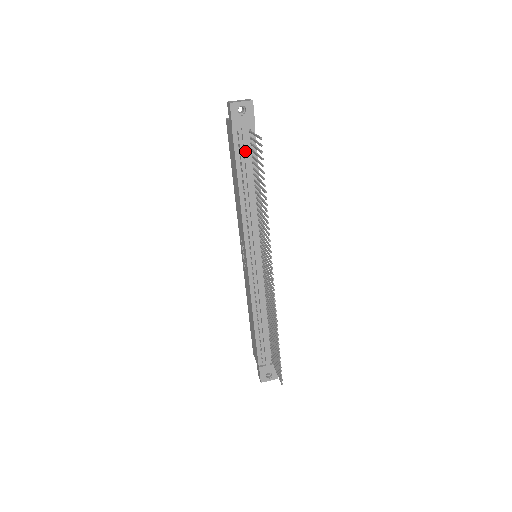
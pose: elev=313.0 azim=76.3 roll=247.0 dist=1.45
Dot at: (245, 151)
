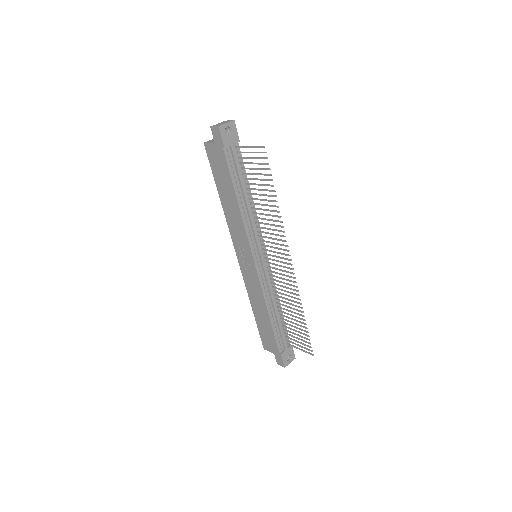
Dot at: (237, 165)
